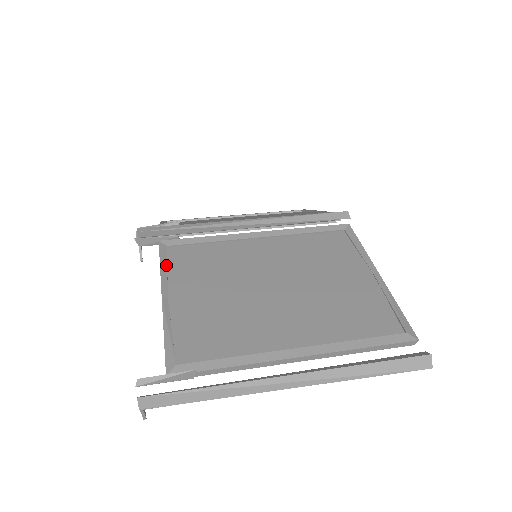
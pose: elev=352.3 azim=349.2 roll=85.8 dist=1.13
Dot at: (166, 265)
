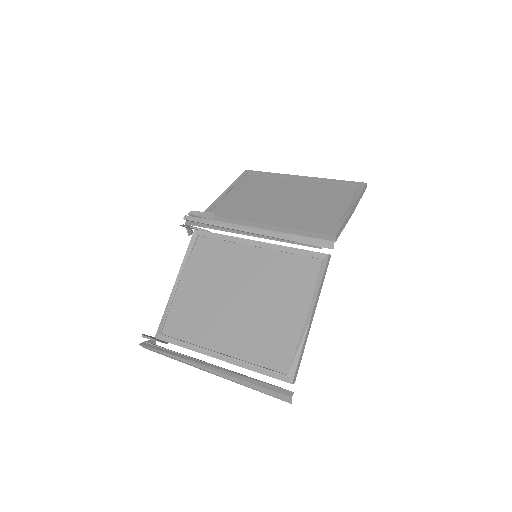
Dot at: (189, 254)
